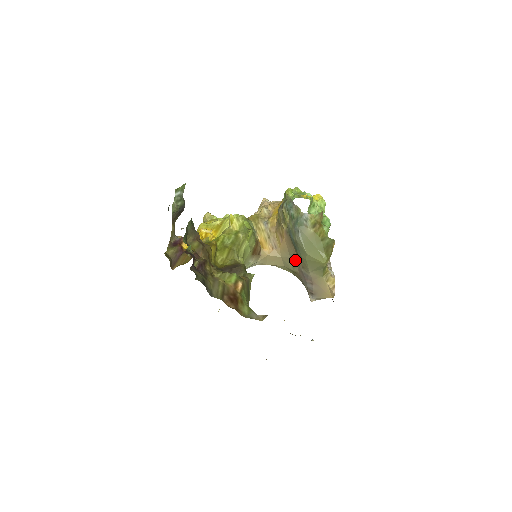
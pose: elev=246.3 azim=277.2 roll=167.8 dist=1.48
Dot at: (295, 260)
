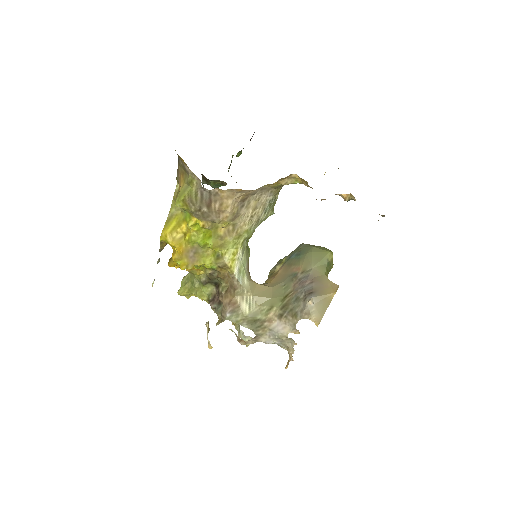
Dot at: (291, 279)
